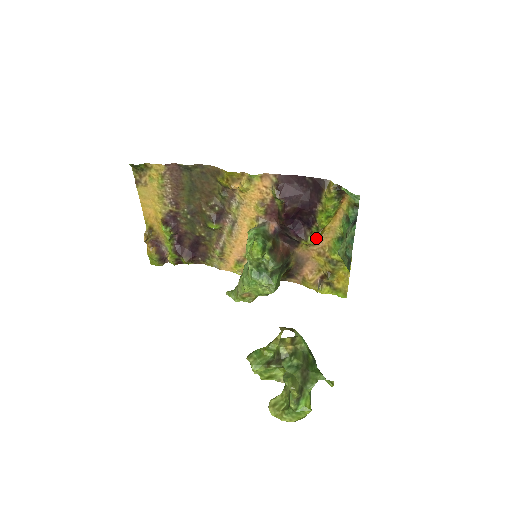
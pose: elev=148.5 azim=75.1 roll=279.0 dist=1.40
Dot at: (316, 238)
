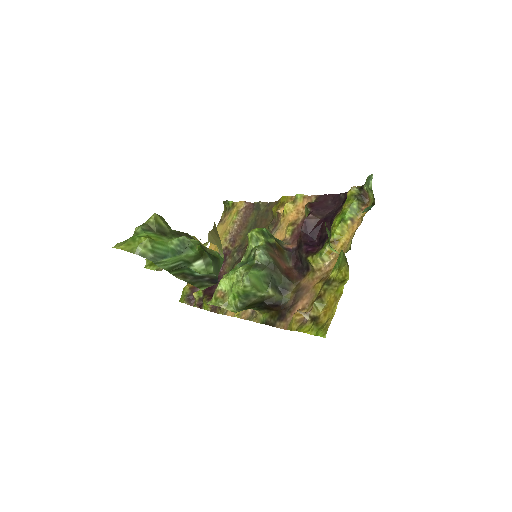
Dot at: (323, 251)
